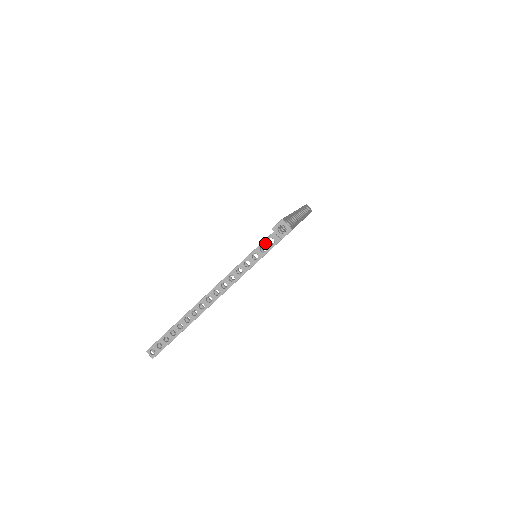
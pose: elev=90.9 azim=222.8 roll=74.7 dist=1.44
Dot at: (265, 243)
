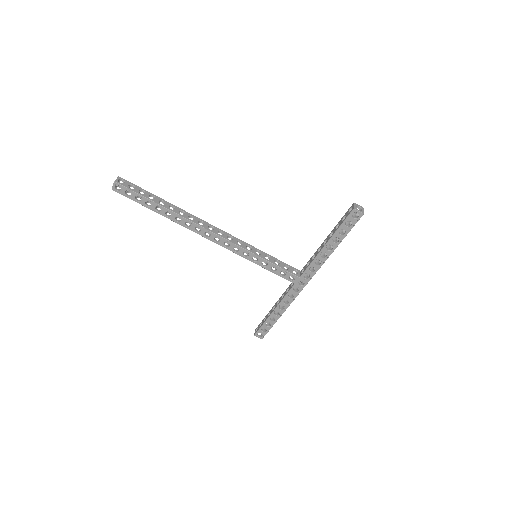
Dot at: (273, 258)
